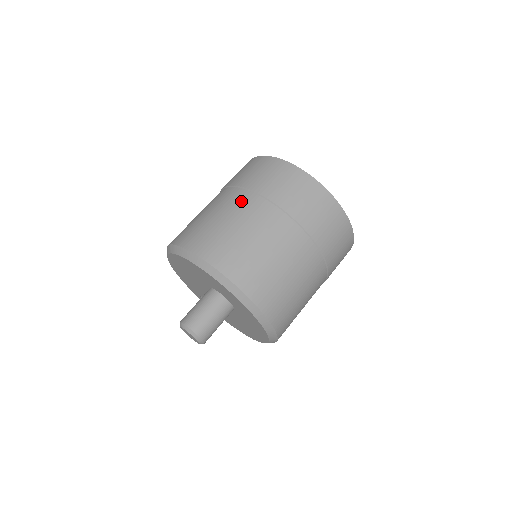
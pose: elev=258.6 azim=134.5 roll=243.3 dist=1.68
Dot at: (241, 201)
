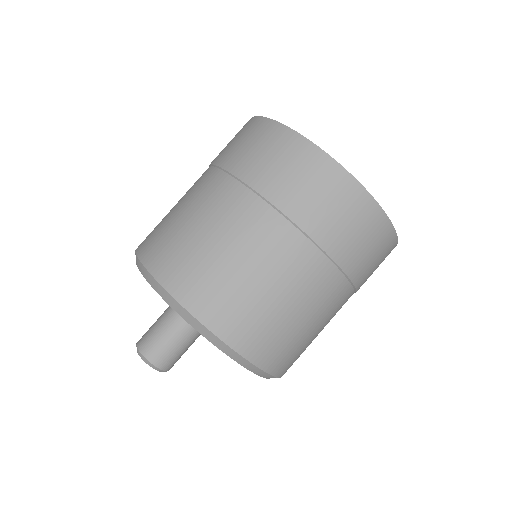
Dot at: (197, 180)
